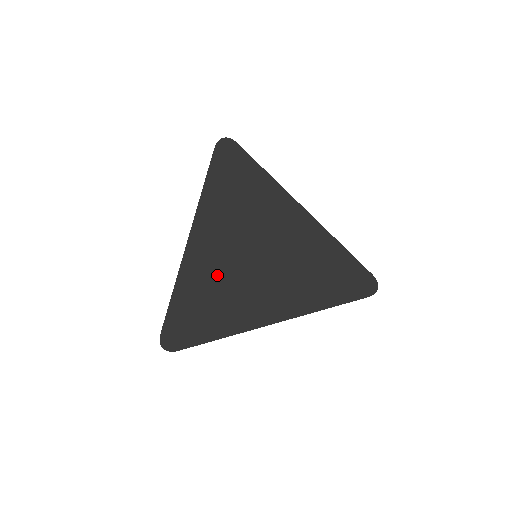
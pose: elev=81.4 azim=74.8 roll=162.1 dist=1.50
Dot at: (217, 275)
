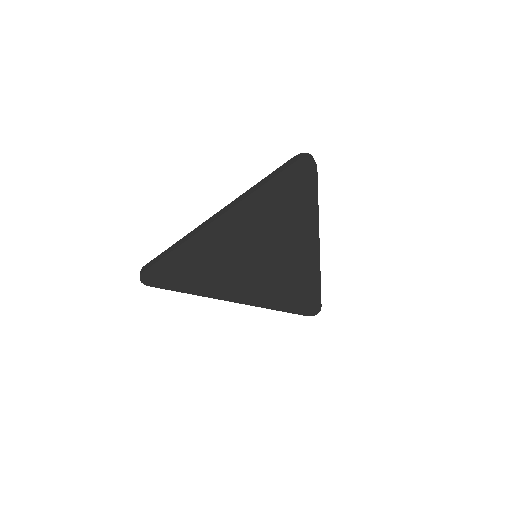
Dot at: (216, 256)
